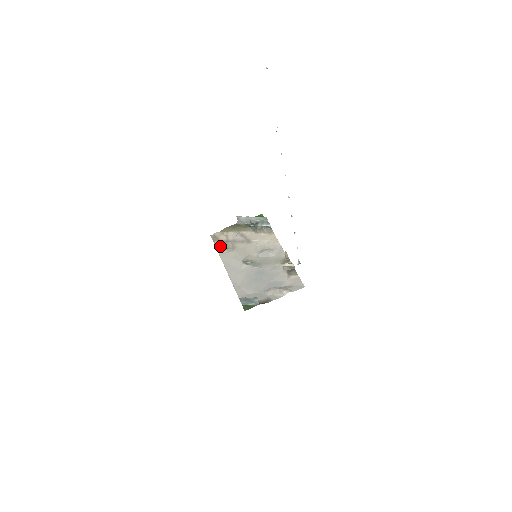
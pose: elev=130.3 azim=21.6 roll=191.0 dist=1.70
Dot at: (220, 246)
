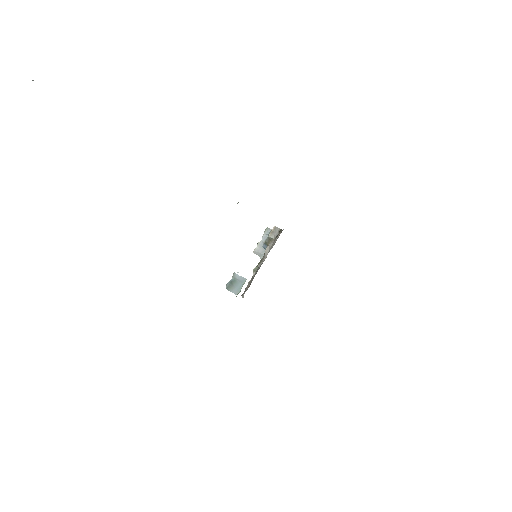
Dot at: occluded
